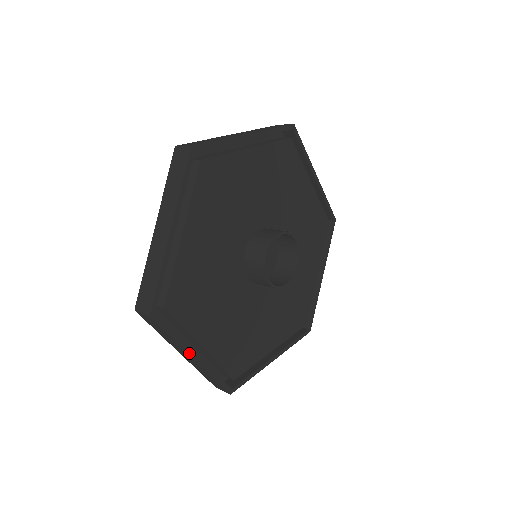
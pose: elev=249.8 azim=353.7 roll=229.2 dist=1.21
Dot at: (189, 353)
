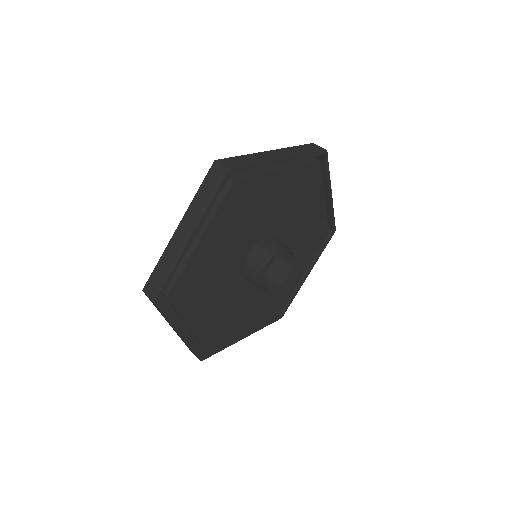
Dot at: (177, 330)
